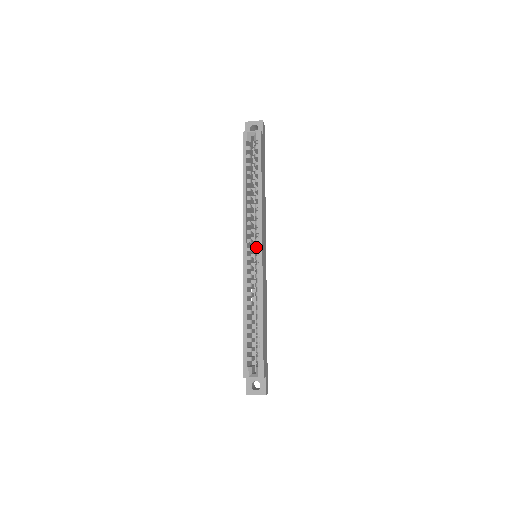
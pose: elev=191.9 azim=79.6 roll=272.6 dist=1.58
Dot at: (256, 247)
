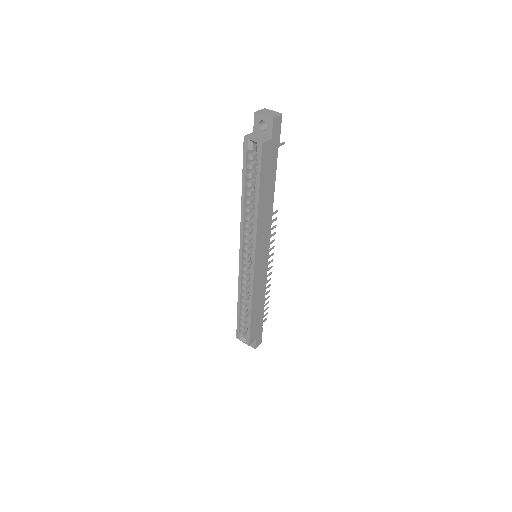
Dot at: (251, 257)
